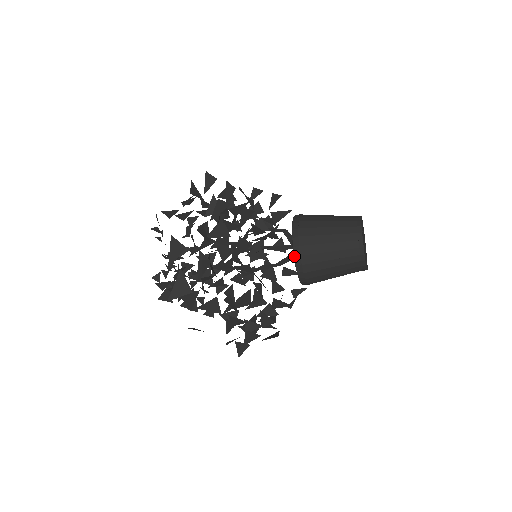
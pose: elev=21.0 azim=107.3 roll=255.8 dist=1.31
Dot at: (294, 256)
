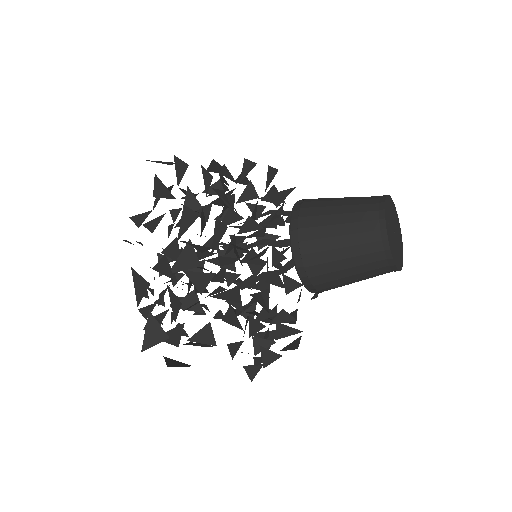
Dot at: (296, 267)
